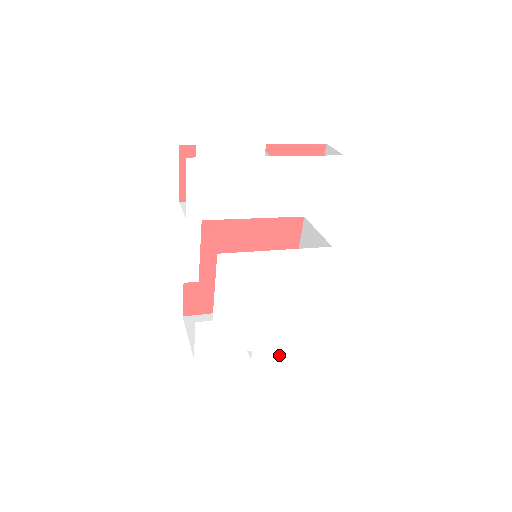
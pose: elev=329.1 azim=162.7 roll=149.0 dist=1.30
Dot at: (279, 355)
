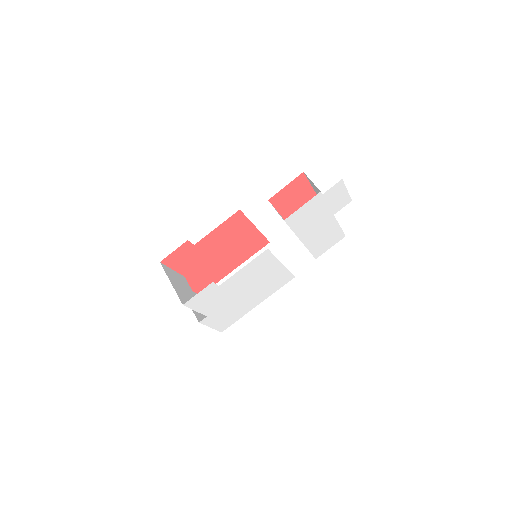
Dot at: (211, 327)
